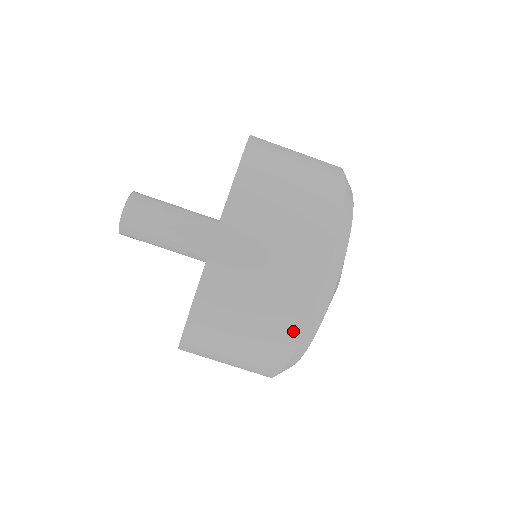
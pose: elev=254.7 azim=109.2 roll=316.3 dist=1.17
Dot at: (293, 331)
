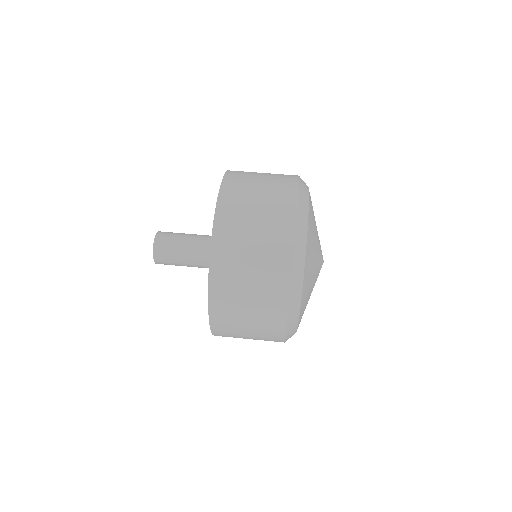
Dot at: (290, 194)
